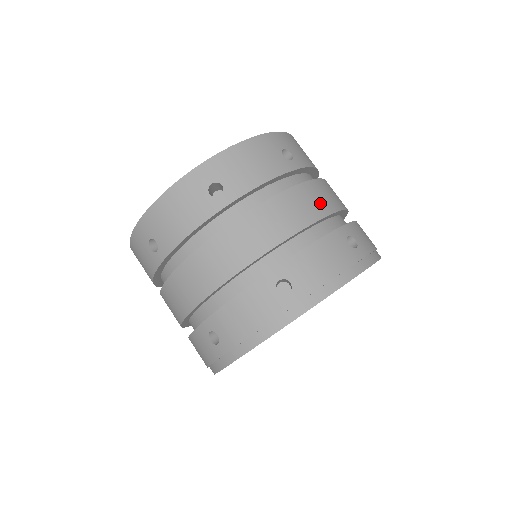
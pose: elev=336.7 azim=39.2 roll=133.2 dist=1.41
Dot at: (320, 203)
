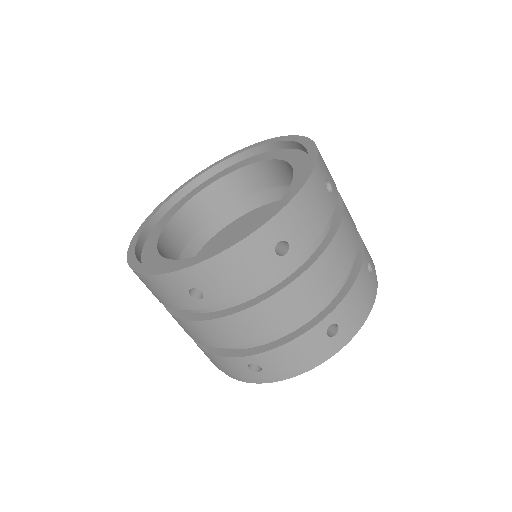
Dot at: (352, 237)
